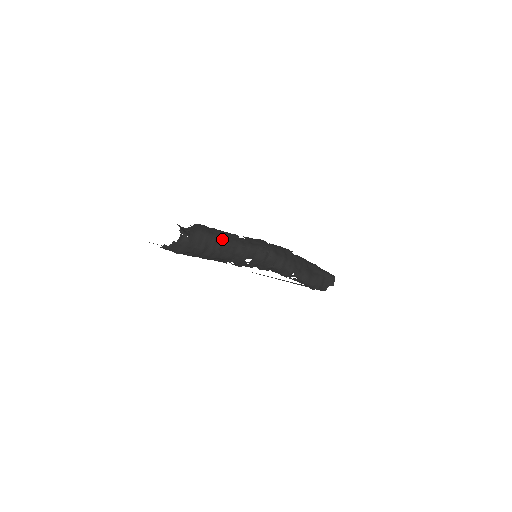
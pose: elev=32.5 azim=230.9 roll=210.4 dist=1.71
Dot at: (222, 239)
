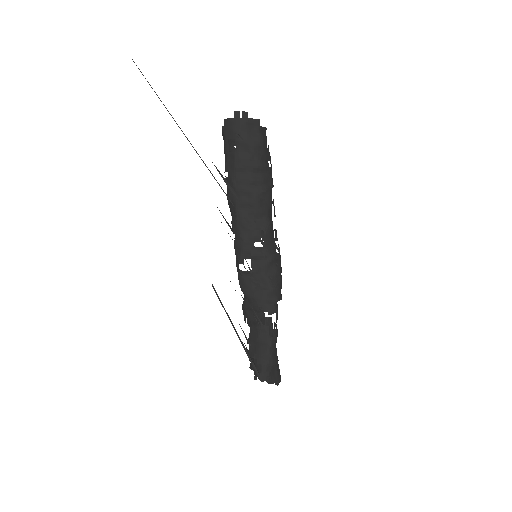
Dot at: occluded
